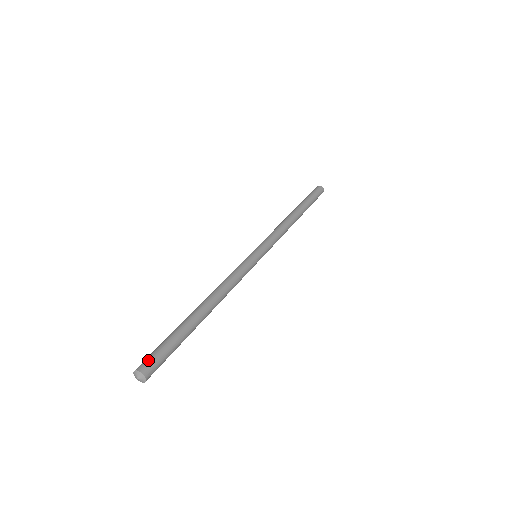
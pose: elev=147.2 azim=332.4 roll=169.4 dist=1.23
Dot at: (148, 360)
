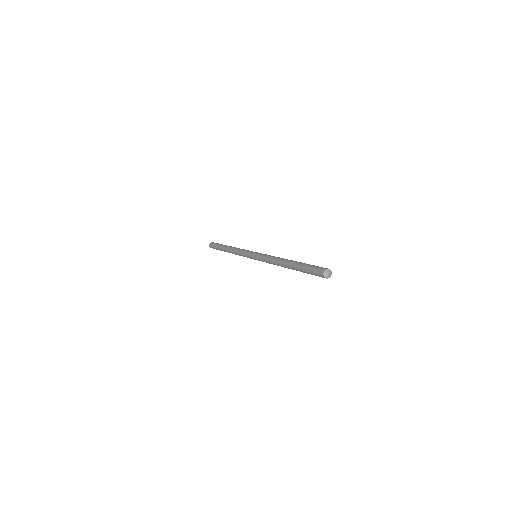
Dot at: (318, 270)
